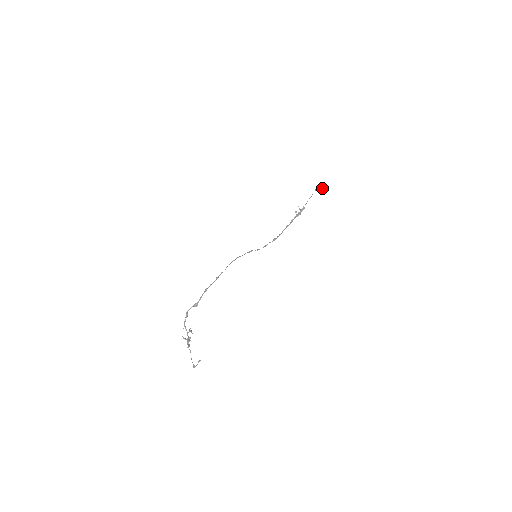
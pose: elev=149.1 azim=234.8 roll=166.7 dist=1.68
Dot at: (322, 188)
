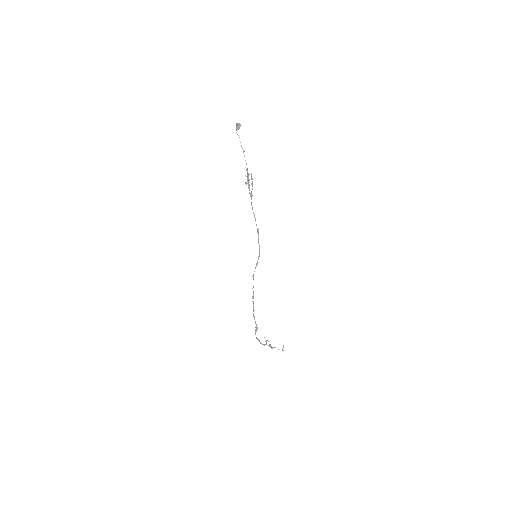
Dot at: (240, 125)
